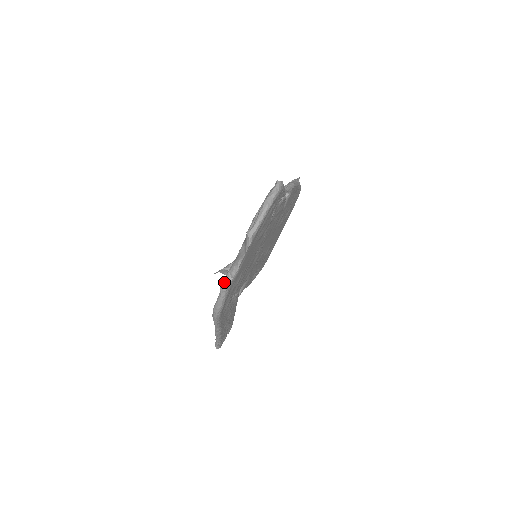
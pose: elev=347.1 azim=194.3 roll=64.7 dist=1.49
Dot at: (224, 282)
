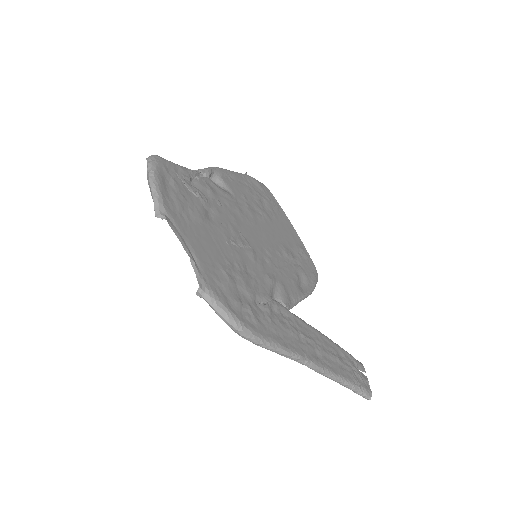
Dot at: occluded
